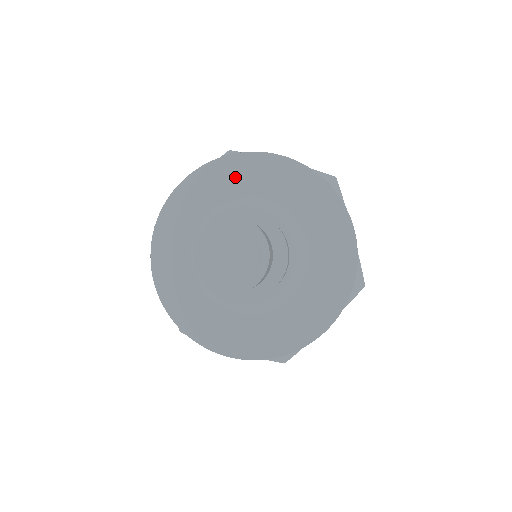
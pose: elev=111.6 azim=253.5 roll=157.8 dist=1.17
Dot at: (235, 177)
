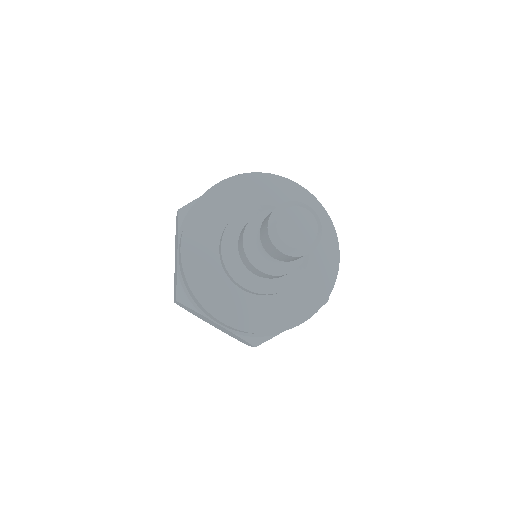
Dot at: (210, 215)
